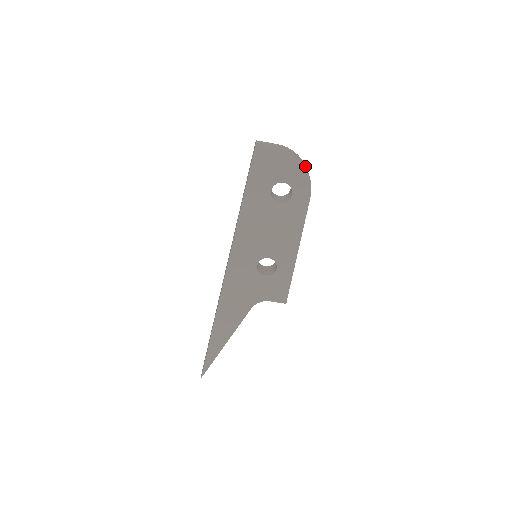
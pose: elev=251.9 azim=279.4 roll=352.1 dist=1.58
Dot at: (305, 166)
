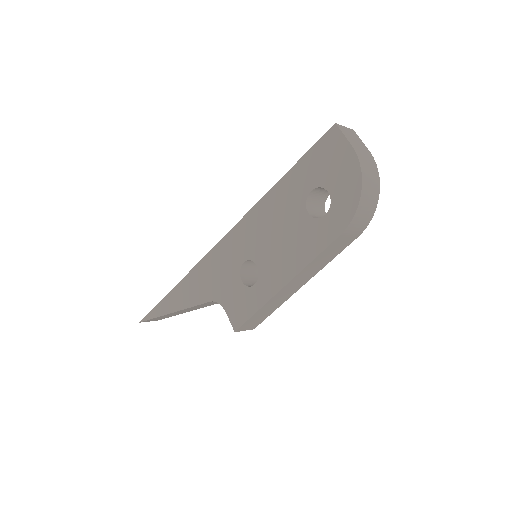
Dot at: (370, 198)
